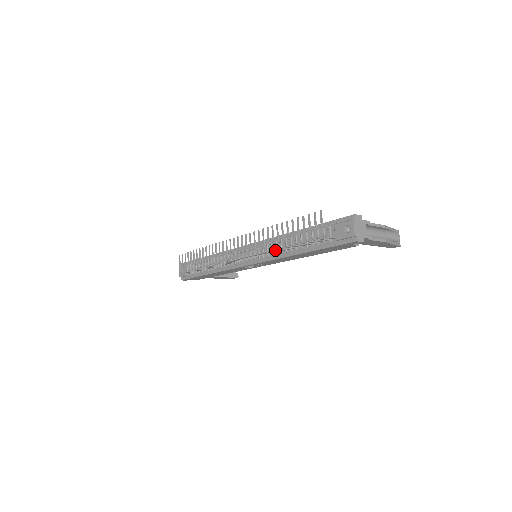
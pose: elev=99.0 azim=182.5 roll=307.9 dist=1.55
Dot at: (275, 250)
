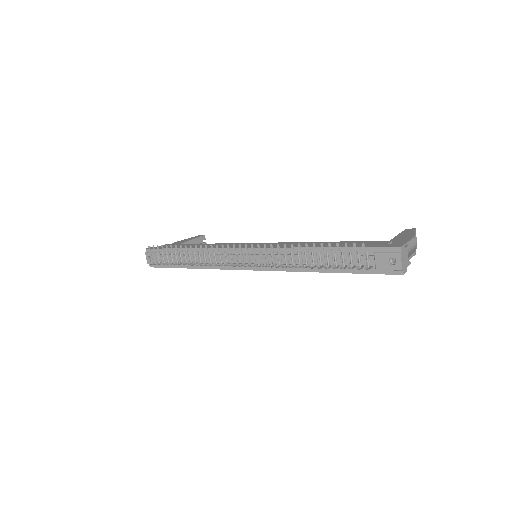
Dot at: (290, 262)
